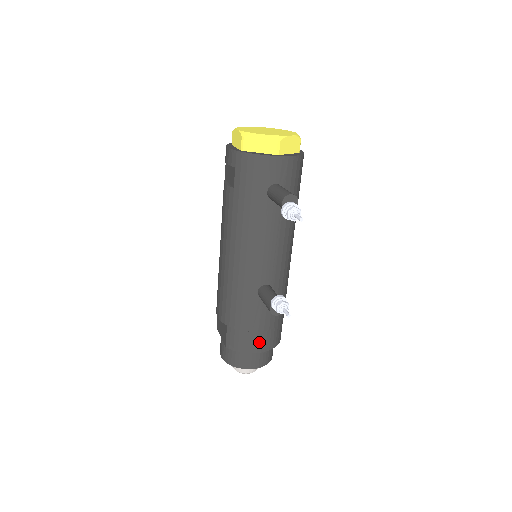
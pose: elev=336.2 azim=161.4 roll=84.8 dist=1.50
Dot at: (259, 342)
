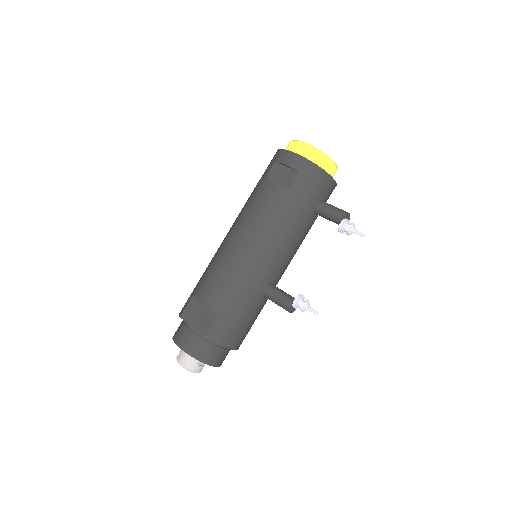
Dot at: (239, 339)
